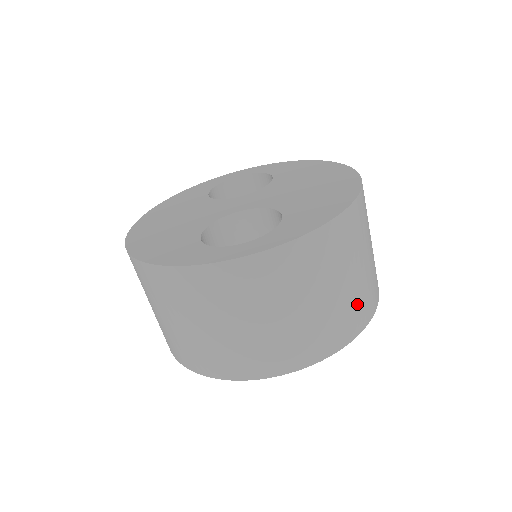
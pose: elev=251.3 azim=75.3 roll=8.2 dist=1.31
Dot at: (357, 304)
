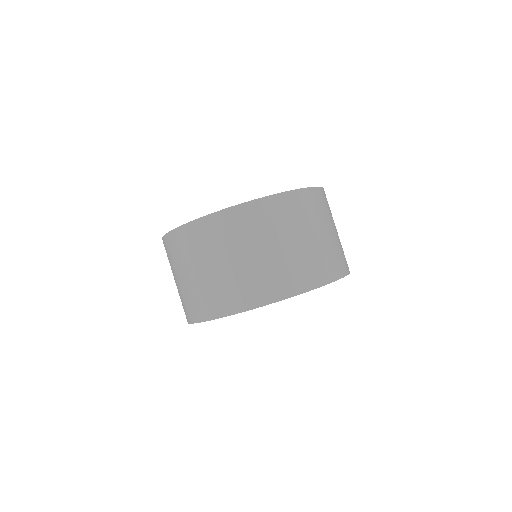
Dot at: (333, 255)
